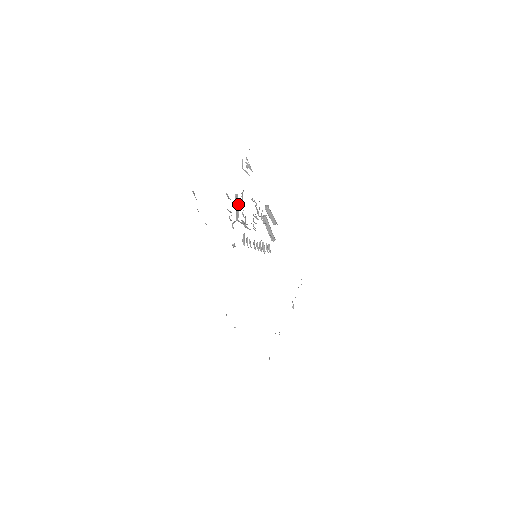
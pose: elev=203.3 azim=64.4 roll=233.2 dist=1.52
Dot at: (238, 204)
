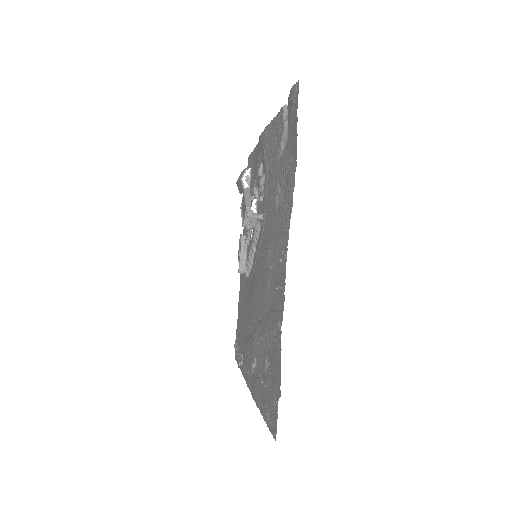
Dot at: (257, 190)
